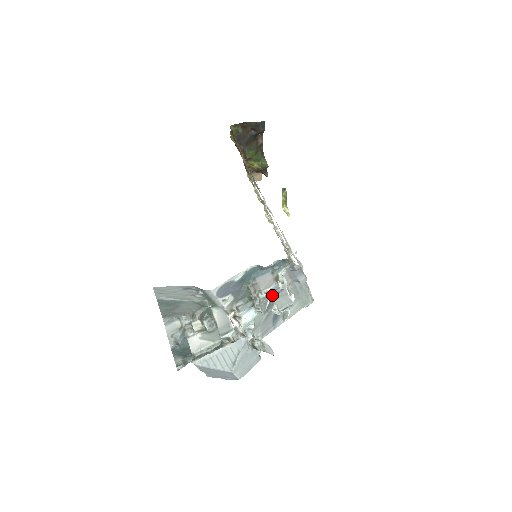
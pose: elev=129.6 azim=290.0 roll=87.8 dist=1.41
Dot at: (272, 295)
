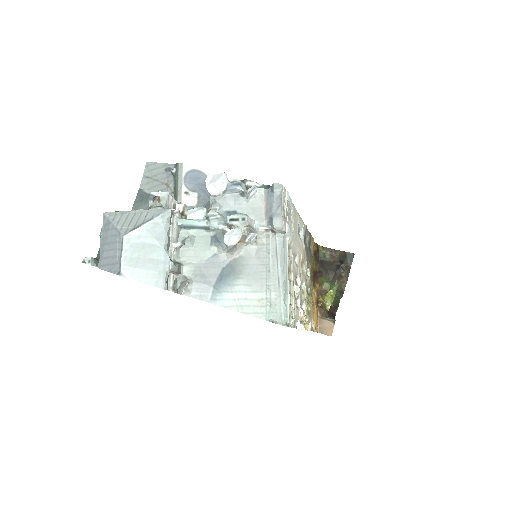
Dot at: (234, 212)
